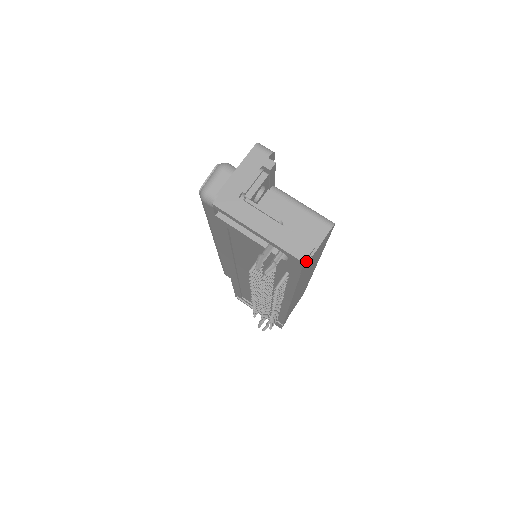
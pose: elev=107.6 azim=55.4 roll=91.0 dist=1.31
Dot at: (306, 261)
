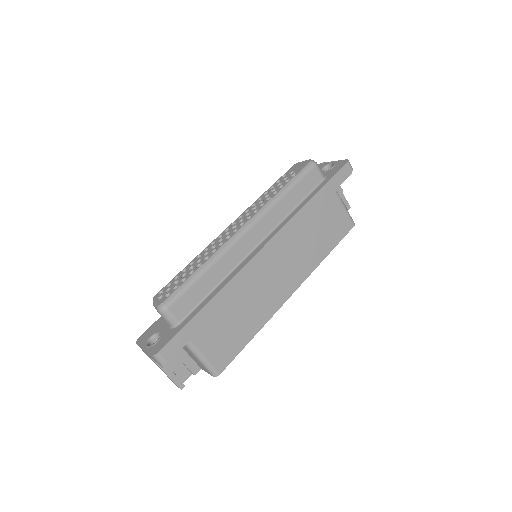
Dot at: (185, 380)
